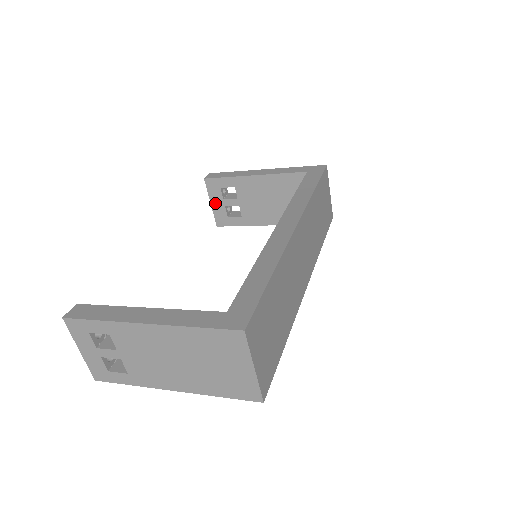
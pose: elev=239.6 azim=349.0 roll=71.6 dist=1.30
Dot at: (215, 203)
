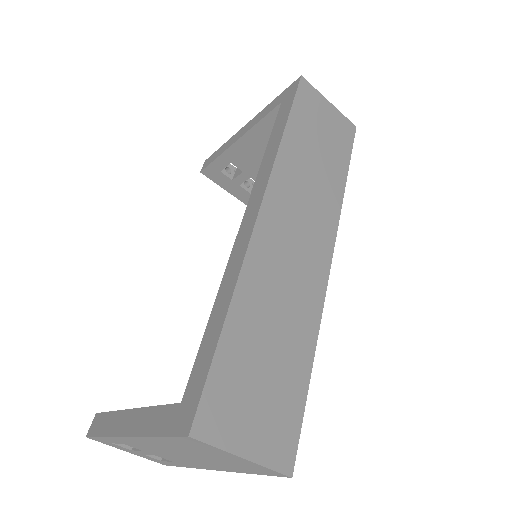
Dot at: (229, 188)
